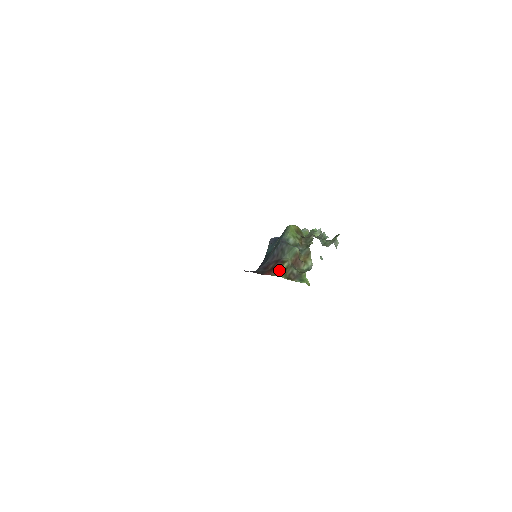
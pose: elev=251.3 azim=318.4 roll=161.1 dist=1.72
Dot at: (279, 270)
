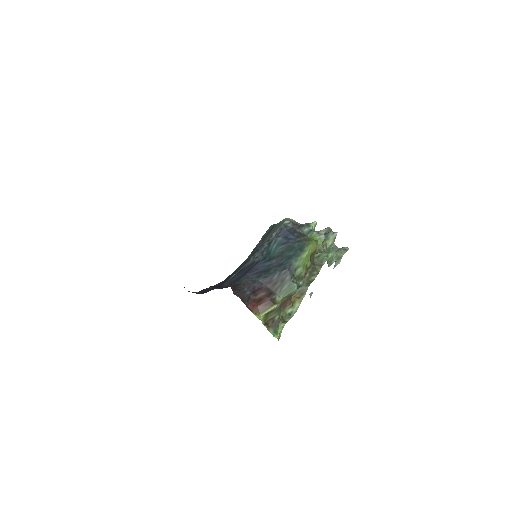
Dot at: (264, 310)
